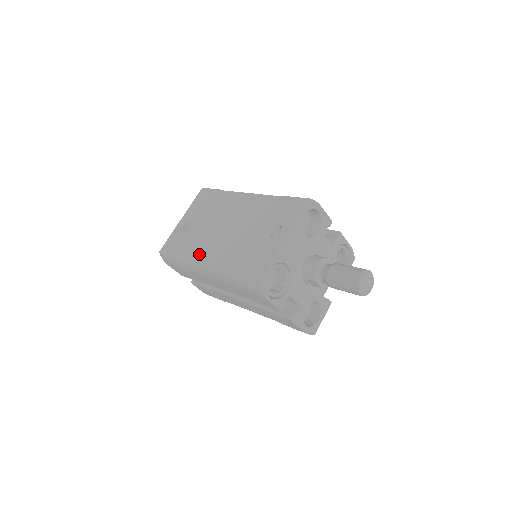
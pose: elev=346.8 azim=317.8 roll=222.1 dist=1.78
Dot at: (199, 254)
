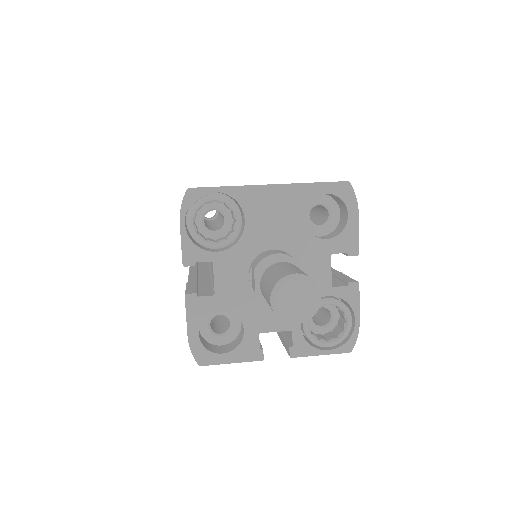
Dot at: occluded
